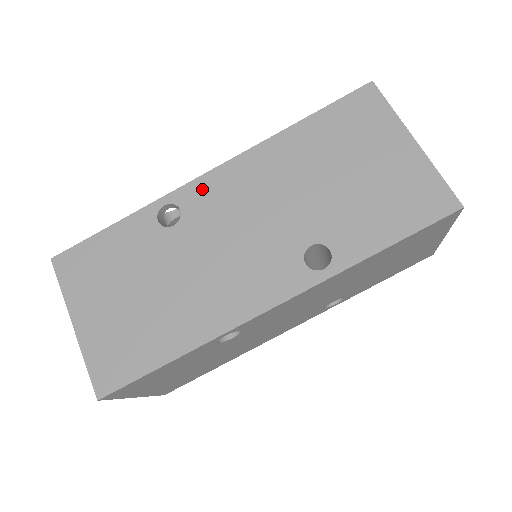
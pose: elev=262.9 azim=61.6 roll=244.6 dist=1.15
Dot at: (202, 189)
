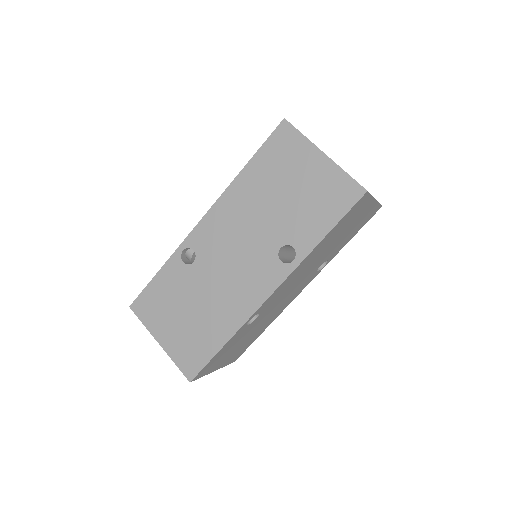
Dot at: (202, 232)
